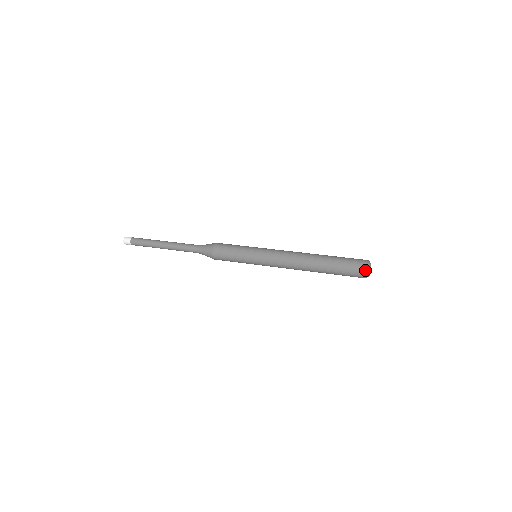
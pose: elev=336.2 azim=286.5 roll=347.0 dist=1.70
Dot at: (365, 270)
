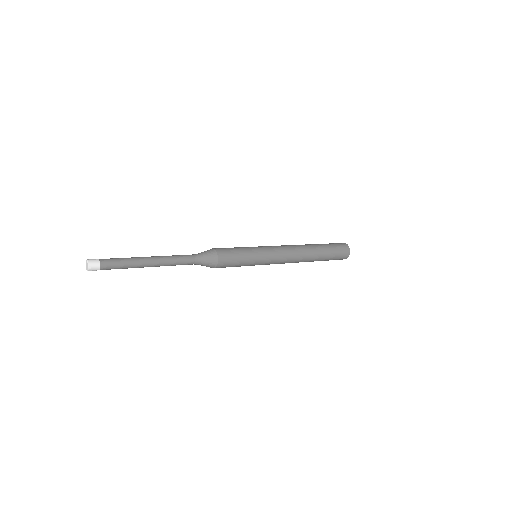
Dot at: (345, 244)
